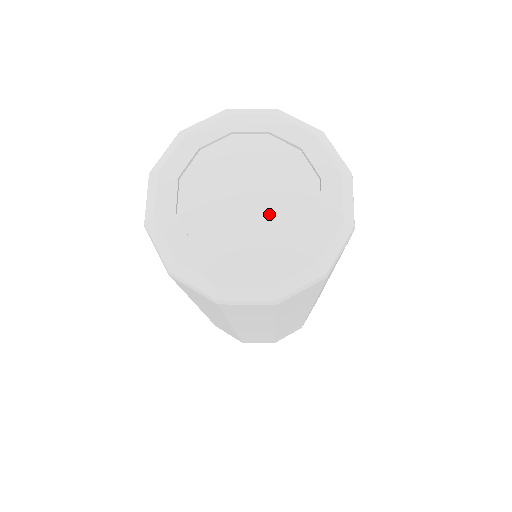
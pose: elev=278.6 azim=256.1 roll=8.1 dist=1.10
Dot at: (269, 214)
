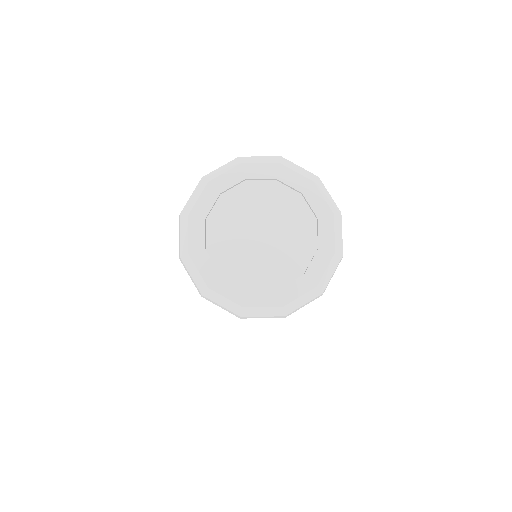
Dot at: (283, 238)
